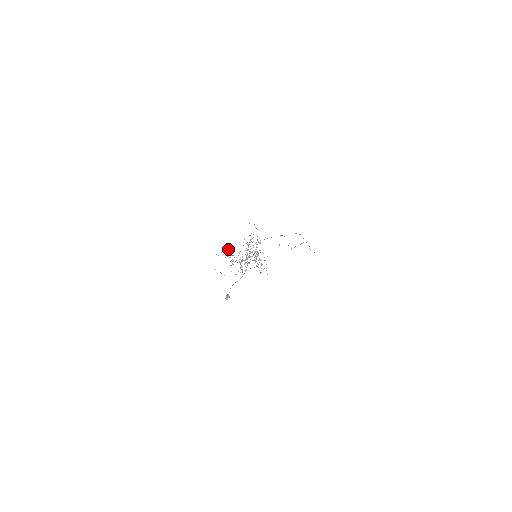
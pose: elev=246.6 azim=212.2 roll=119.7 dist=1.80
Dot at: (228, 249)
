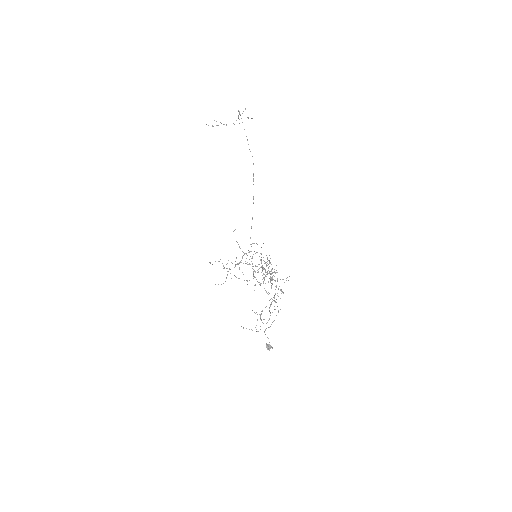
Dot at: occluded
